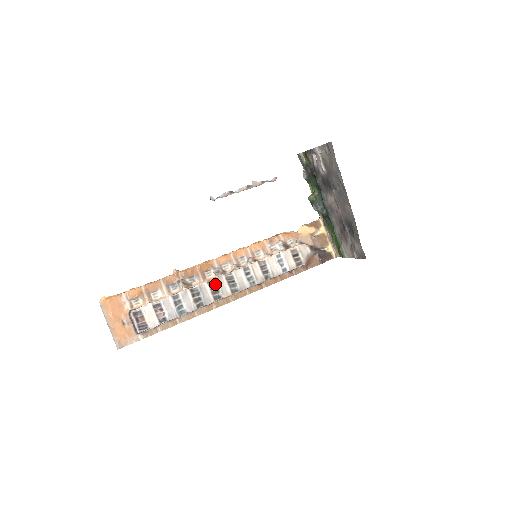
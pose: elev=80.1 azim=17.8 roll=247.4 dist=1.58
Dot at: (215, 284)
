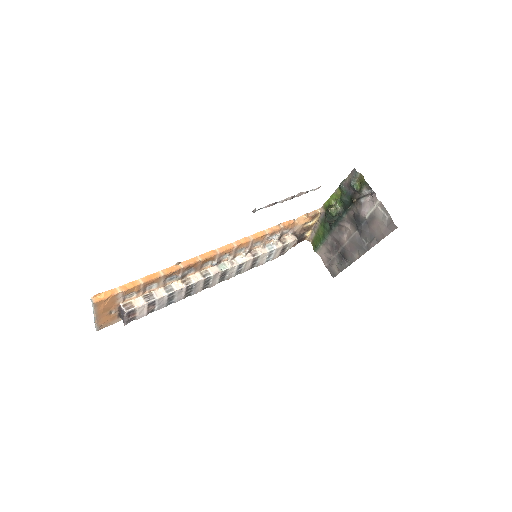
Dot at: (209, 279)
